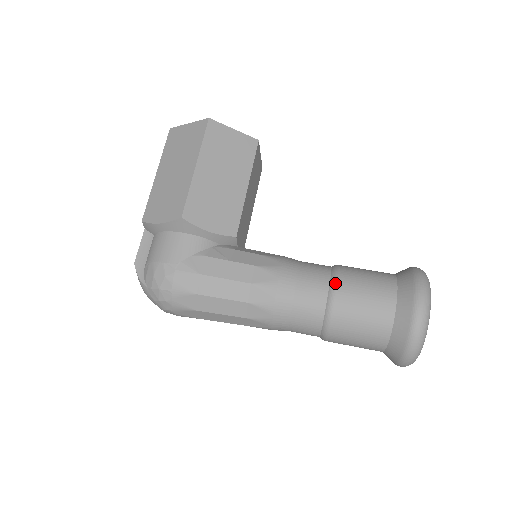
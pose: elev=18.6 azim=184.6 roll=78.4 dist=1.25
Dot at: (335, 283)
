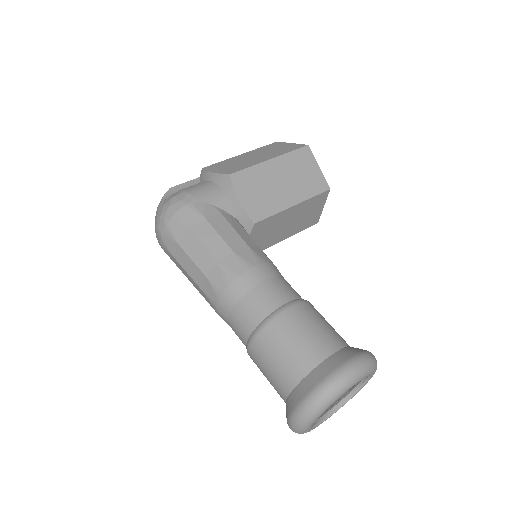
Dot at: (296, 303)
